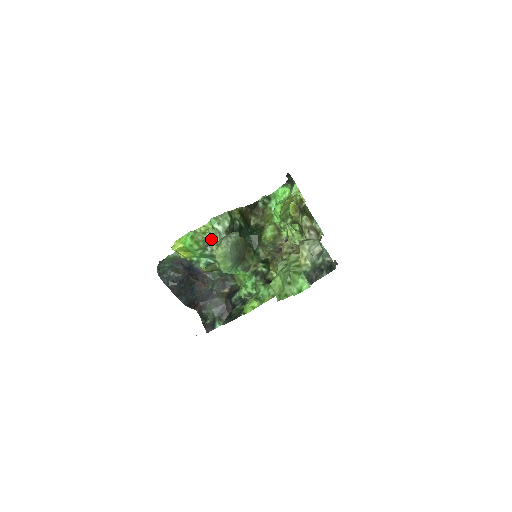
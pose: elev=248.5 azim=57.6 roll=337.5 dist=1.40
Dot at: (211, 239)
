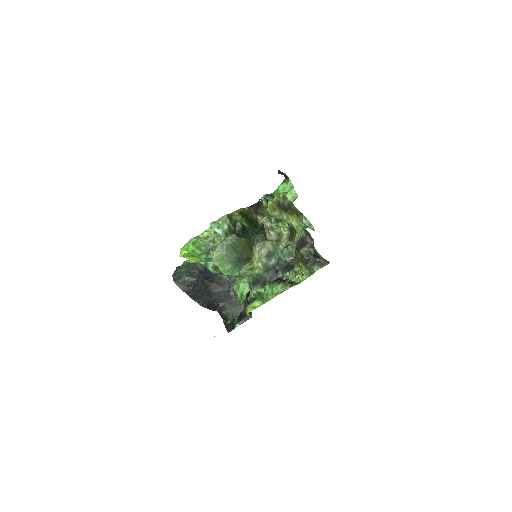
Dot at: (213, 243)
